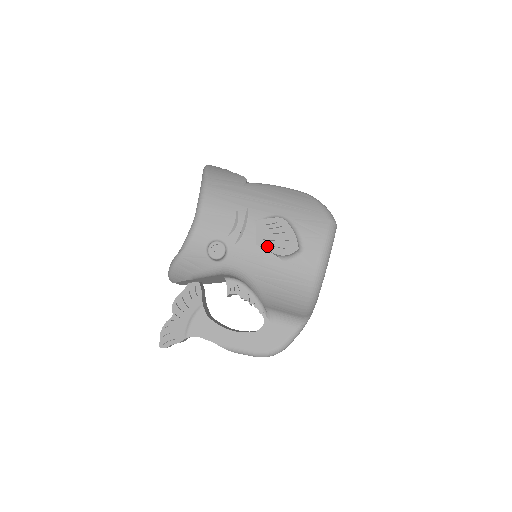
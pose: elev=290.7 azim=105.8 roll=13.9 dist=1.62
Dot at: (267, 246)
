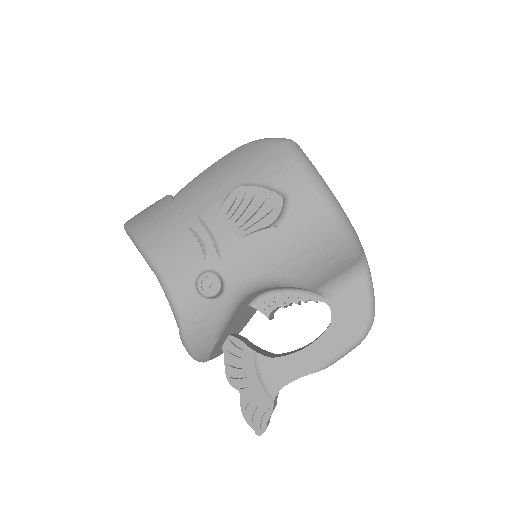
Dot at: (251, 228)
